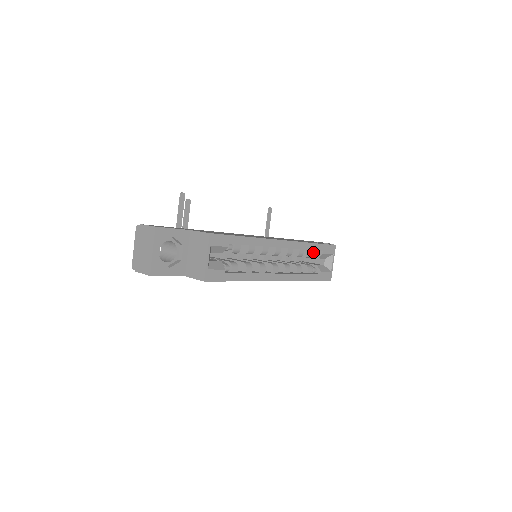
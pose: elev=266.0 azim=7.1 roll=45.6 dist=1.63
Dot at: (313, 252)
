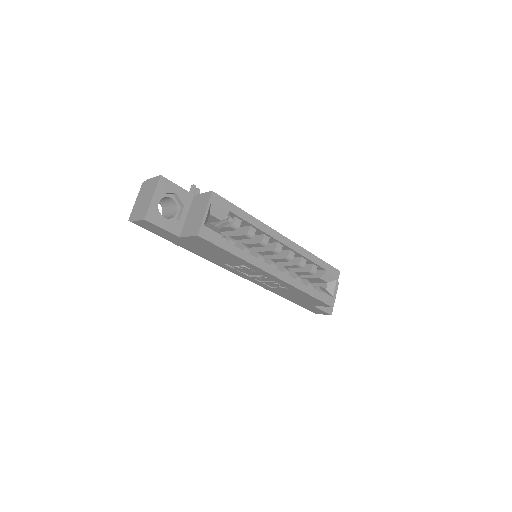
Dot at: (315, 268)
